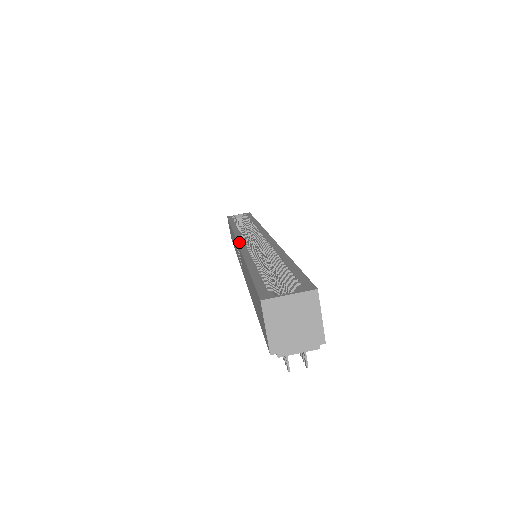
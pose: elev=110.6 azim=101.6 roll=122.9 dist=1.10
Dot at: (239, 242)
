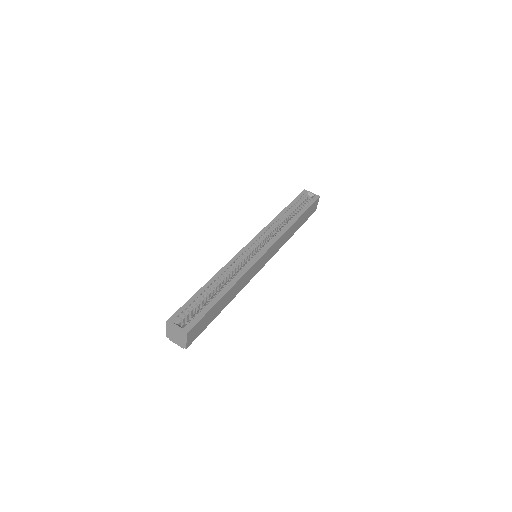
Dot at: (244, 248)
